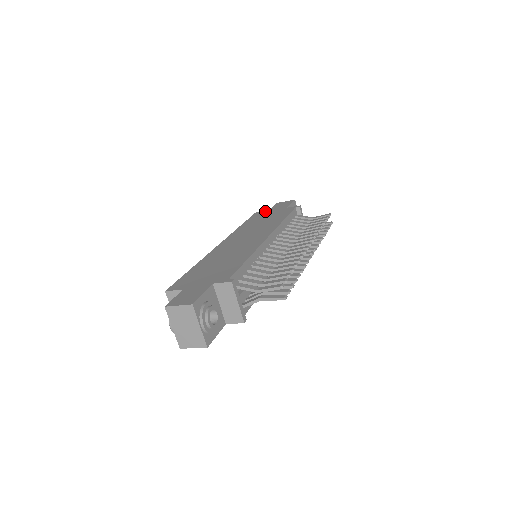
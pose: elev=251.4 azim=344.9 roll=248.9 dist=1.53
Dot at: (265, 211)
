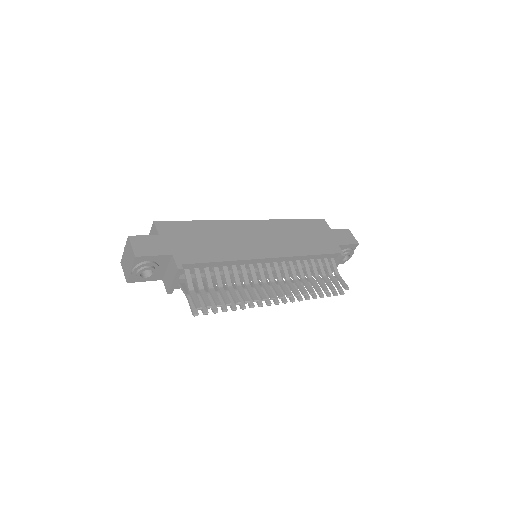
Dot at: (327, 227)
